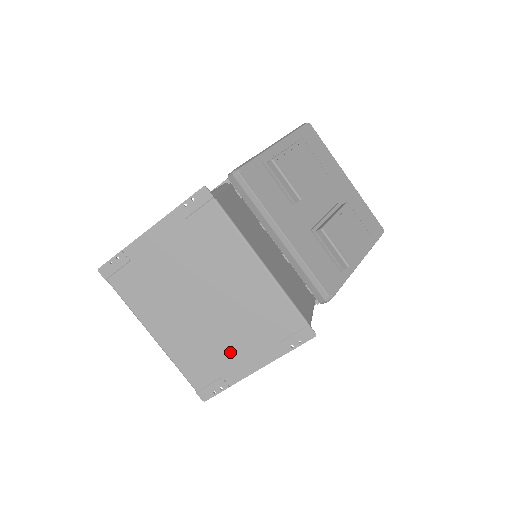
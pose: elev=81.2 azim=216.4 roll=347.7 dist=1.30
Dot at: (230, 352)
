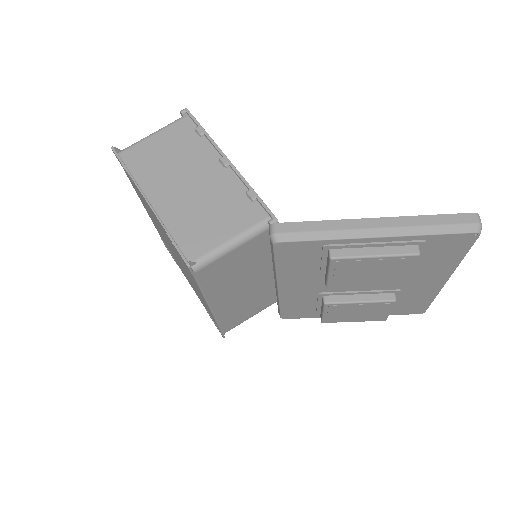
Dot at: (181, 269)
